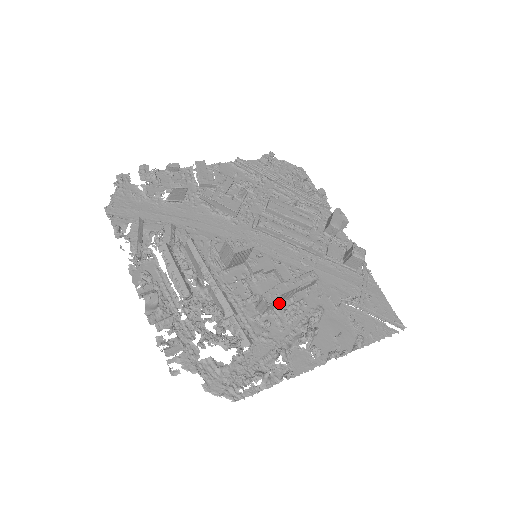
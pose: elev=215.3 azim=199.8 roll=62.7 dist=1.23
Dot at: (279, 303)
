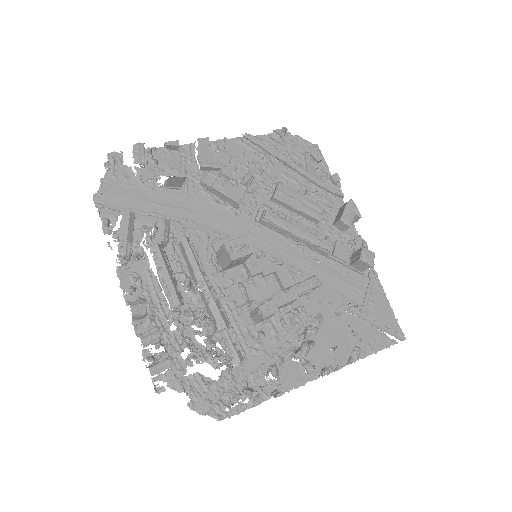
Dot at: occluded
